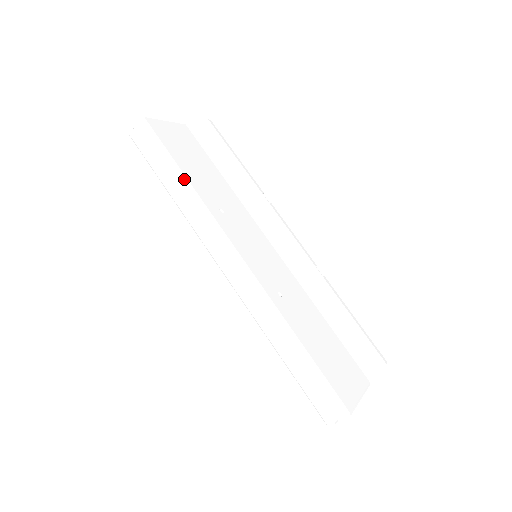
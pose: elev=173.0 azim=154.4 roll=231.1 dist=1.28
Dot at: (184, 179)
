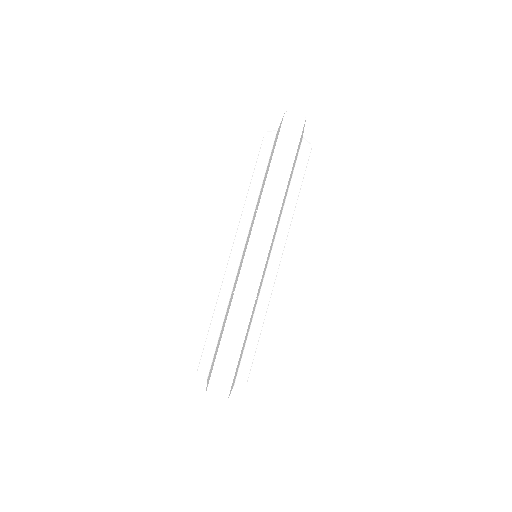
Dot at: (287, 180)
